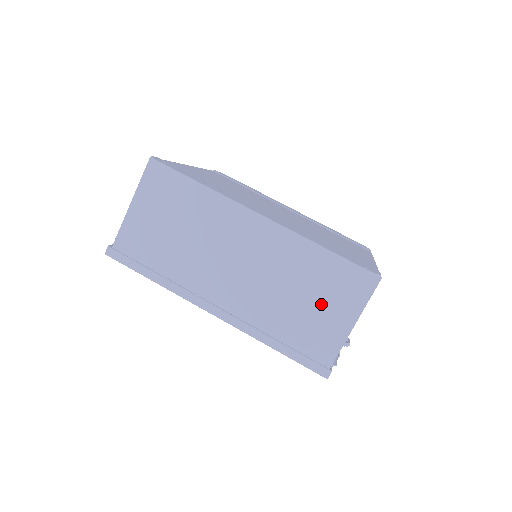
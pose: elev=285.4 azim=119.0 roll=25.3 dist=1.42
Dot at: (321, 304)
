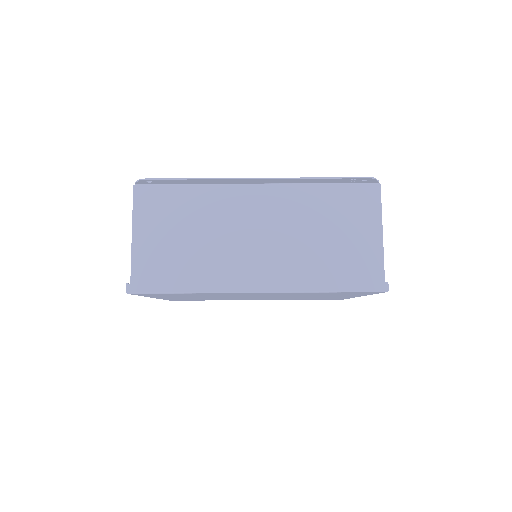
Dot at: (346, 230)
